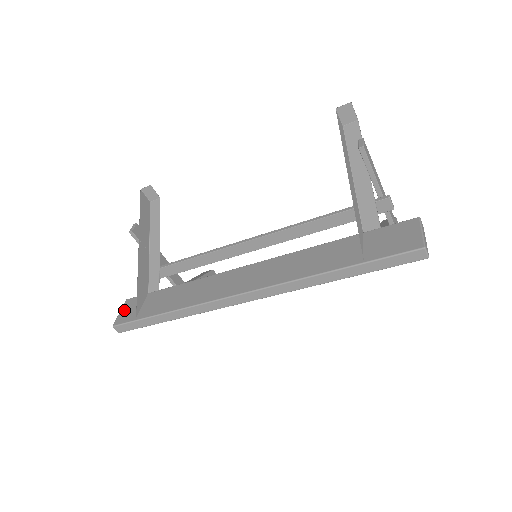
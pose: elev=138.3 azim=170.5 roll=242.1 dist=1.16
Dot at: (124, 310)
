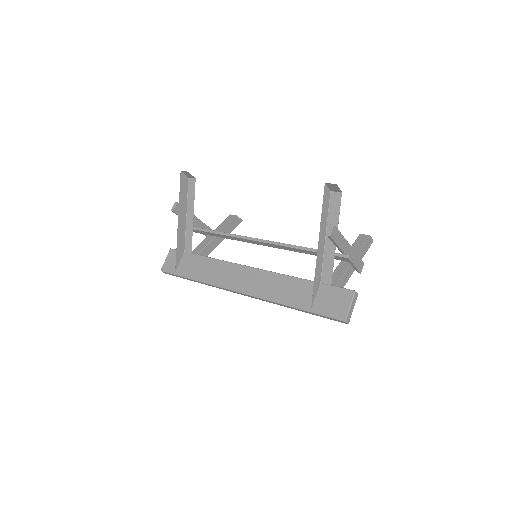
Dot at: (168, 259)
